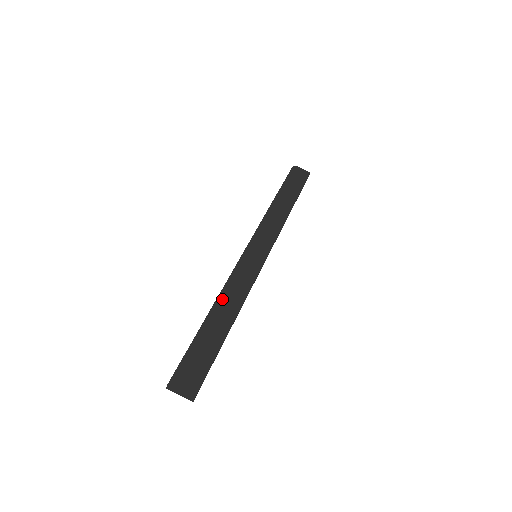
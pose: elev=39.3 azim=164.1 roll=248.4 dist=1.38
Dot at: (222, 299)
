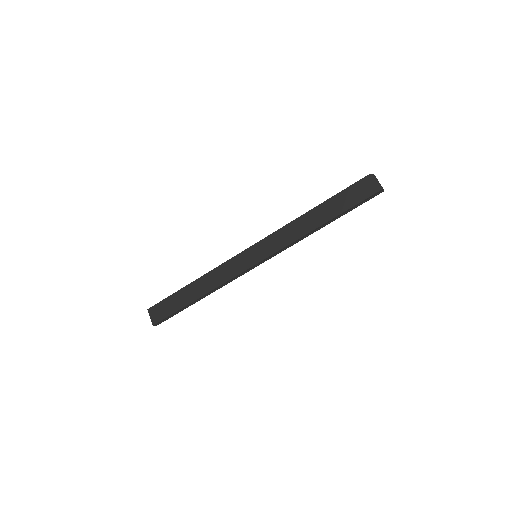
Dot at: (206, 277)
